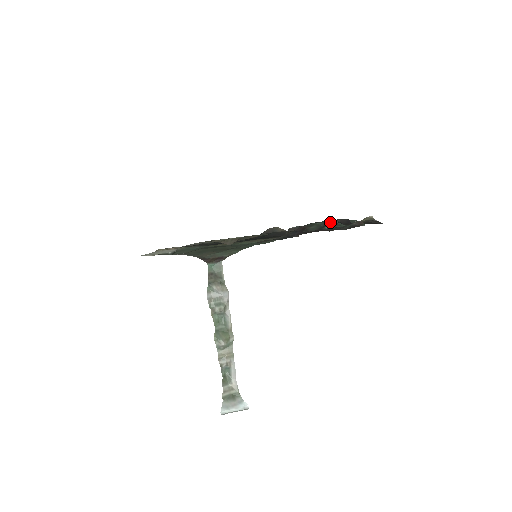
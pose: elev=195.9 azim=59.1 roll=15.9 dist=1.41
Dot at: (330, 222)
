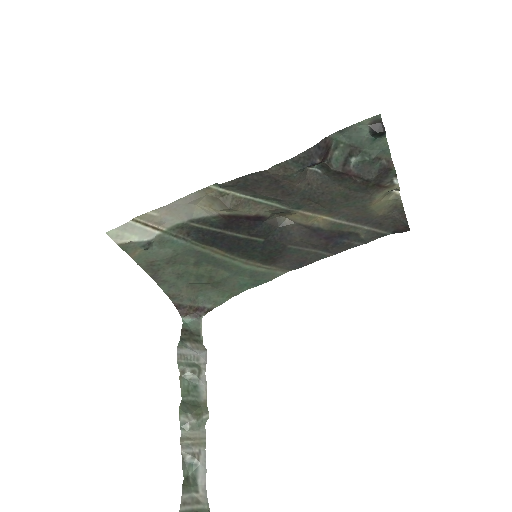
Dot at: (359, 134)
